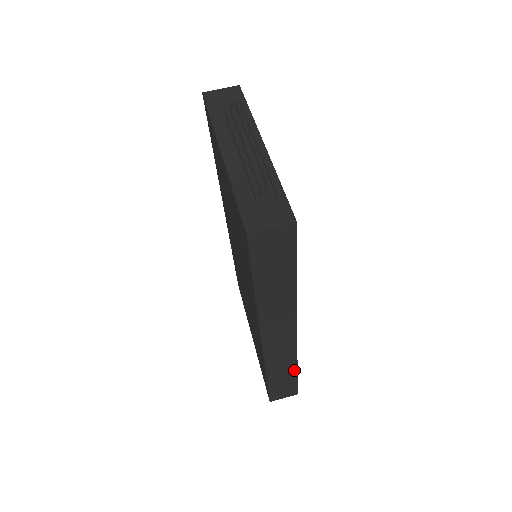
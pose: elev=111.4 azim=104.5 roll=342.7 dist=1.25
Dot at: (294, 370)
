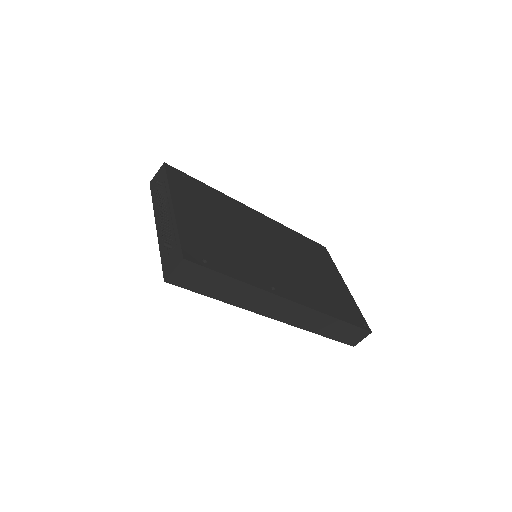
Dot at: (336, 321)
